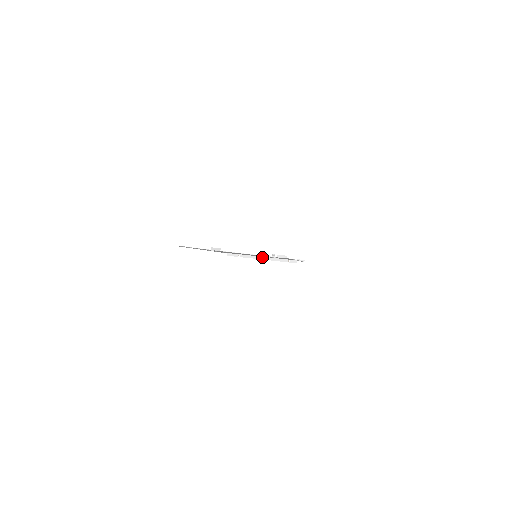
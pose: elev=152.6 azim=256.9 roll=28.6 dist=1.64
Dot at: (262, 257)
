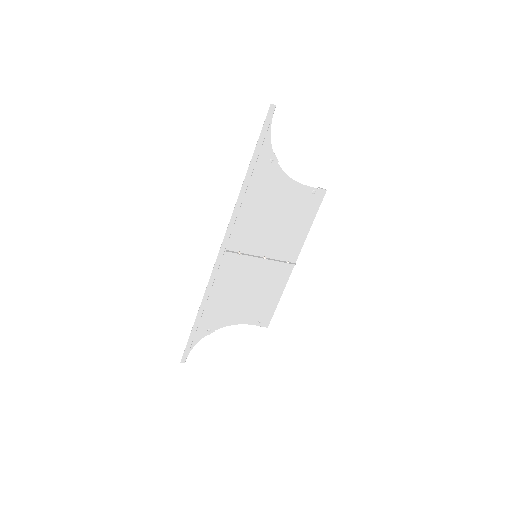
Dot at: (262, 257)
